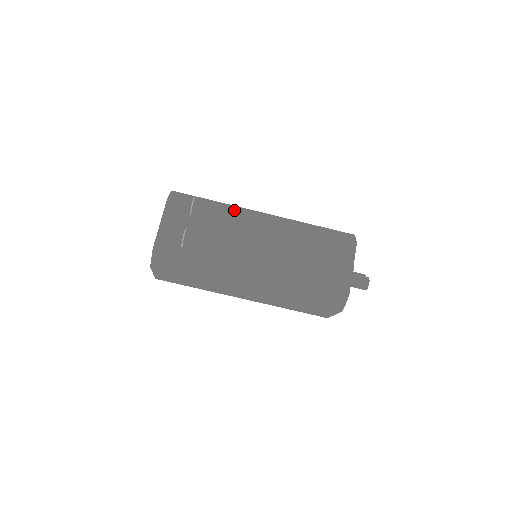
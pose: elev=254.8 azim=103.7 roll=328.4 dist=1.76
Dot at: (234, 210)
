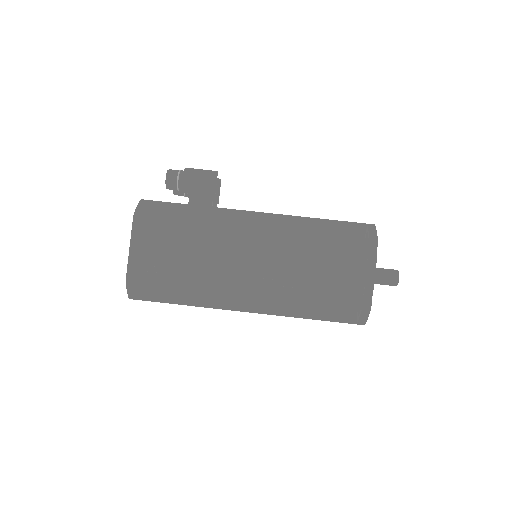
Dot at: occluded
